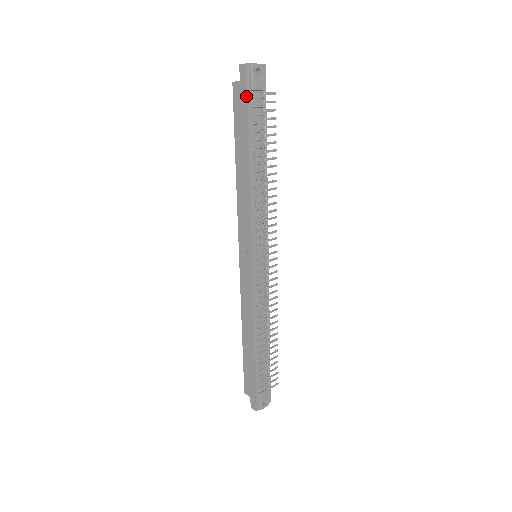
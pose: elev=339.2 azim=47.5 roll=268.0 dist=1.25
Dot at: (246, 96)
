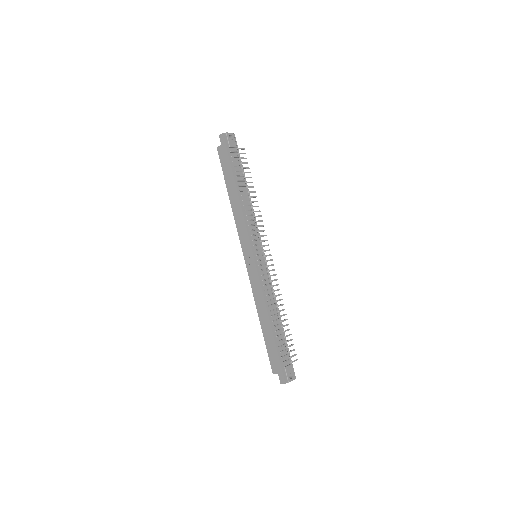
Dot at: (227, 151)
